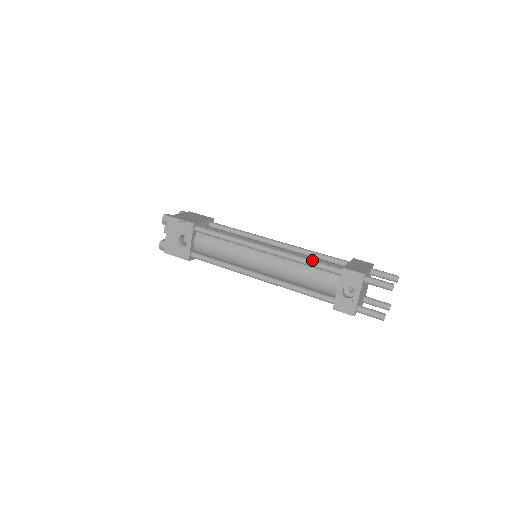
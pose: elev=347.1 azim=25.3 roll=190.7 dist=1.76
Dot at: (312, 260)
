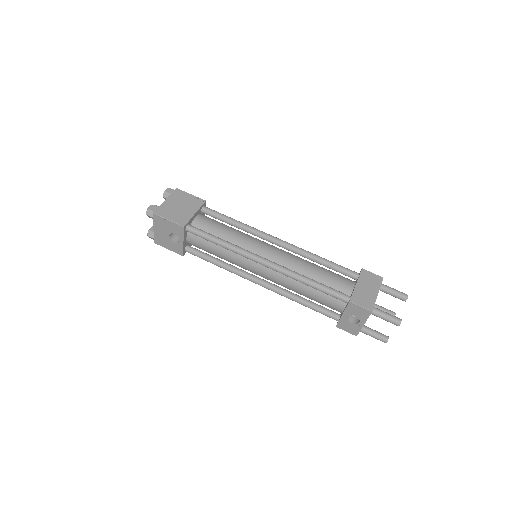
Dot at: (317, 284)
